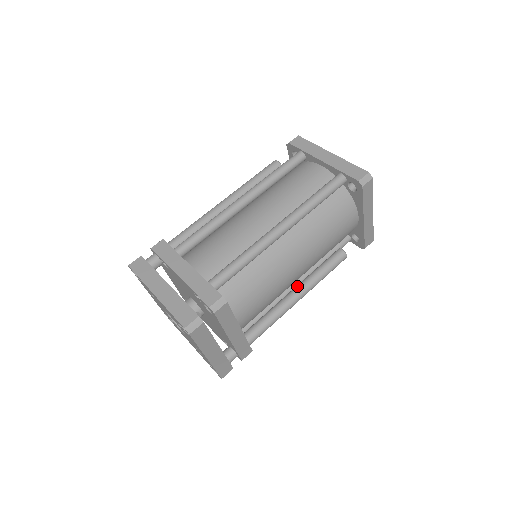
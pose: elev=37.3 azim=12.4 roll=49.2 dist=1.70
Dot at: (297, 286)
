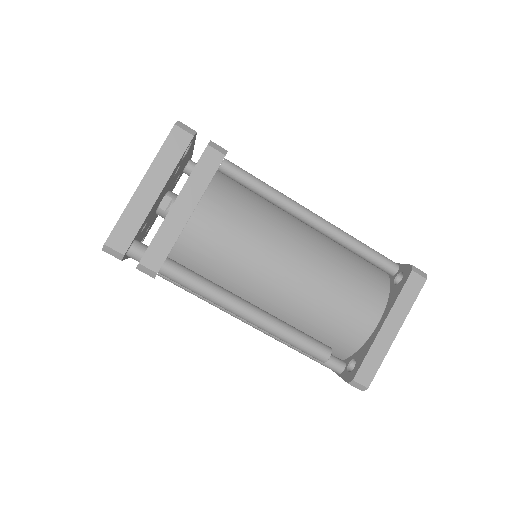
Dot at: occluded
